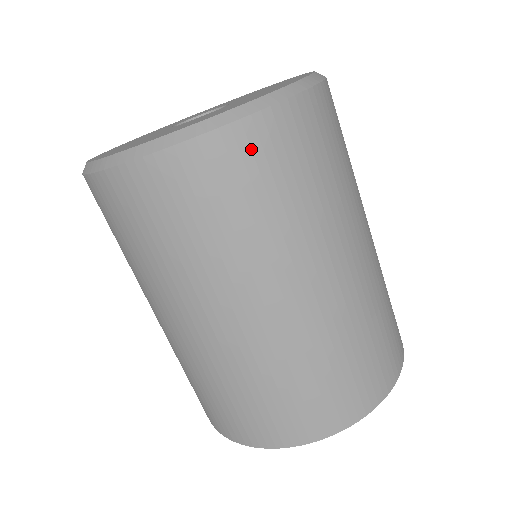
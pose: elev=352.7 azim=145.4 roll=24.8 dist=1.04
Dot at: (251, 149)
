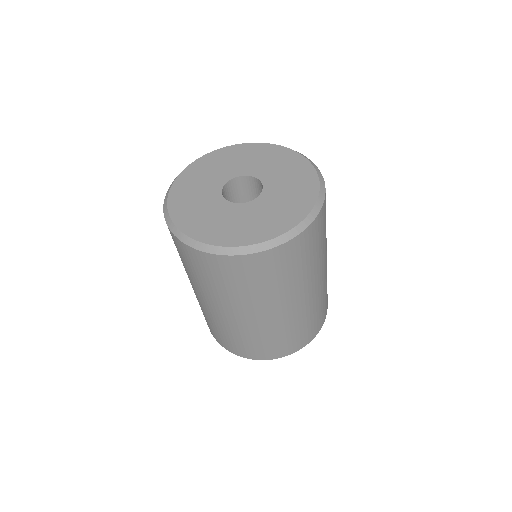
Dot at: (249, 265)
